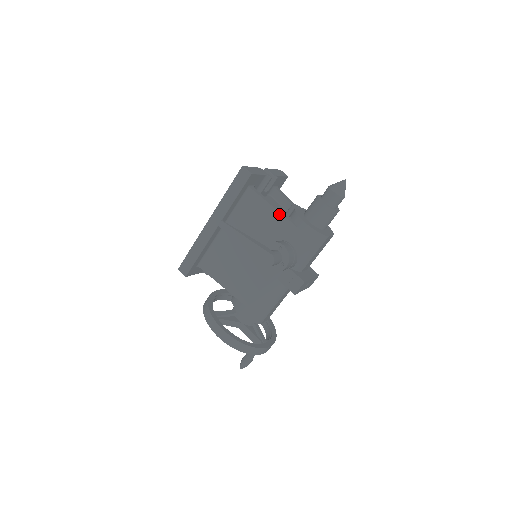
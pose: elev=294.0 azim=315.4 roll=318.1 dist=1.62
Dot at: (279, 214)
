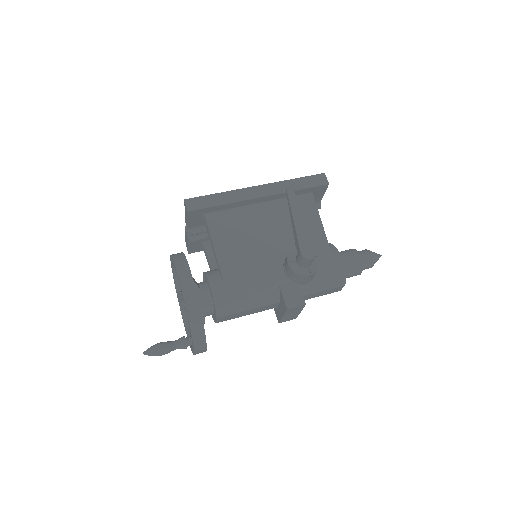
Dot at: (323, 233)
